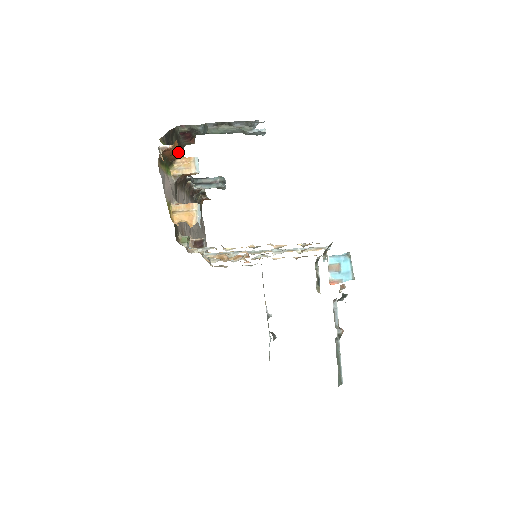
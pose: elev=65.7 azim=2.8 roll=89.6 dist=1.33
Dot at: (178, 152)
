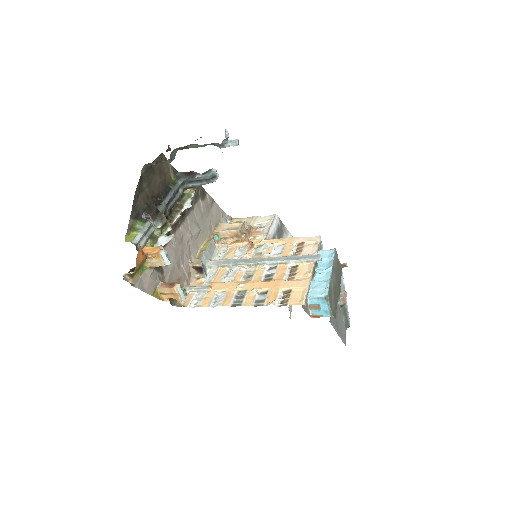
Dot at: (150, 217)
